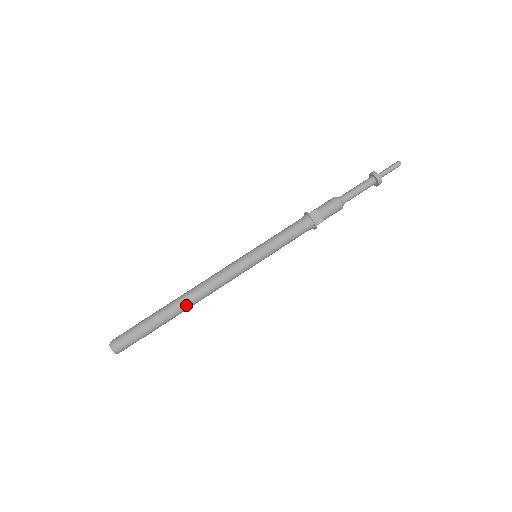
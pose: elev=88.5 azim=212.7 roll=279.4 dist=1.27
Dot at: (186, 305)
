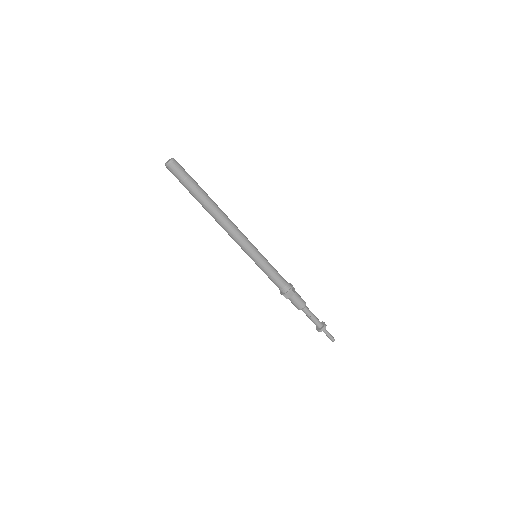
Dot at: (217, 208)
